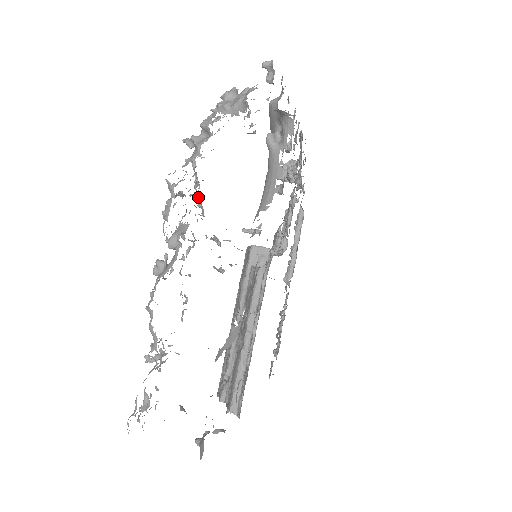
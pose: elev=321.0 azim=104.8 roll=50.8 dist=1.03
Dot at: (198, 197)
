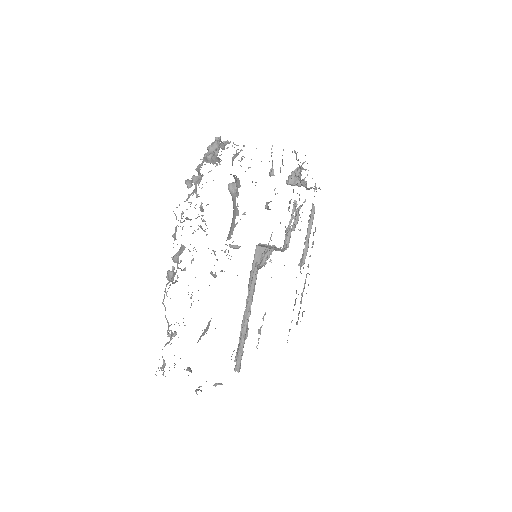
Dot at: occluded
